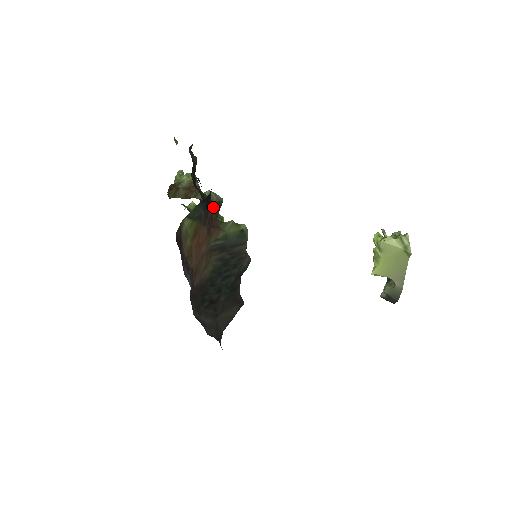
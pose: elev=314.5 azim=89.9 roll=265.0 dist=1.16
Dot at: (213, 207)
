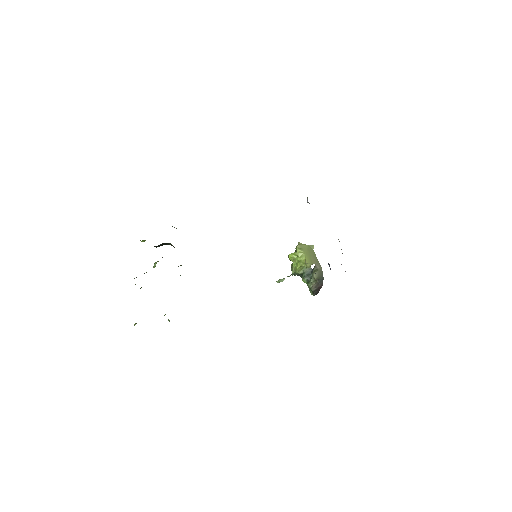
Dot at: occluded
